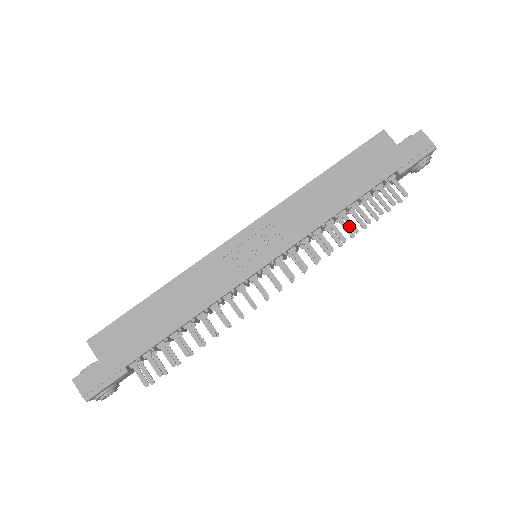
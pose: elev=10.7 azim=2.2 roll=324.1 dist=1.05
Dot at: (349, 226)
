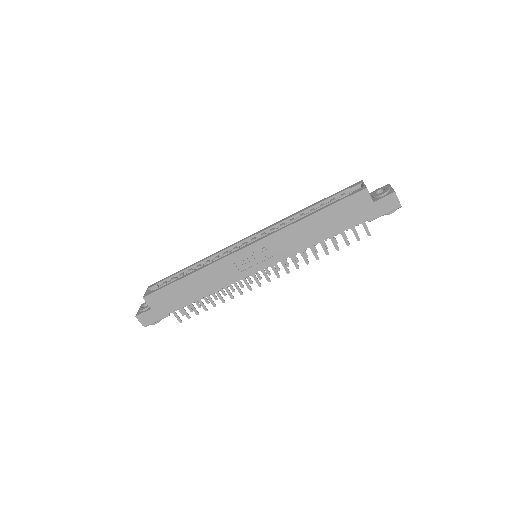
Dot at: occluded
